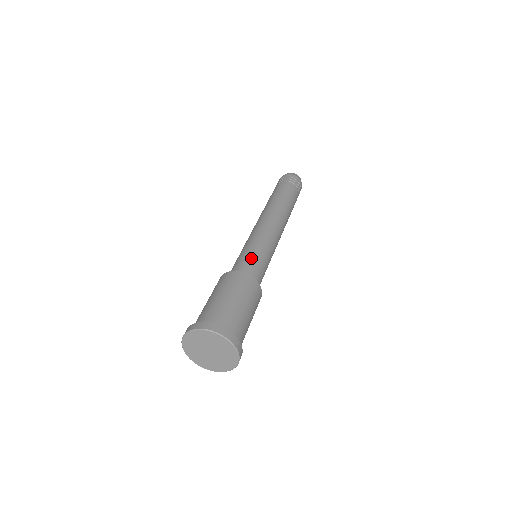
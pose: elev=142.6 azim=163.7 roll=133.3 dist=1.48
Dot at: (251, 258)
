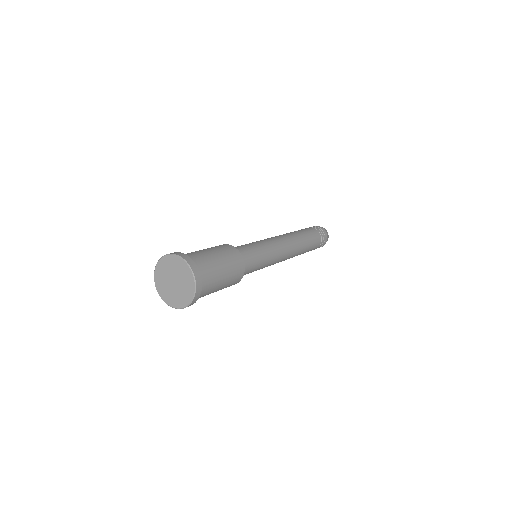
Dot at: (248, 247)
